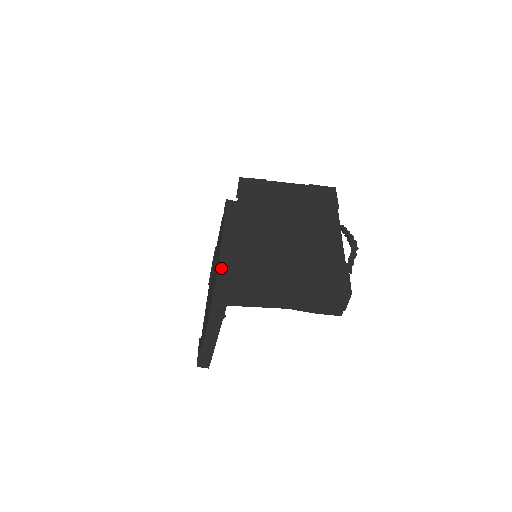
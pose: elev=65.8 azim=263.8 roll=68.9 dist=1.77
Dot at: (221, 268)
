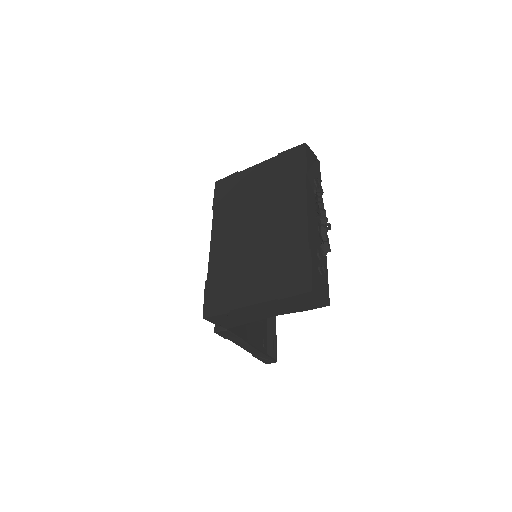
Dot at: occluded
